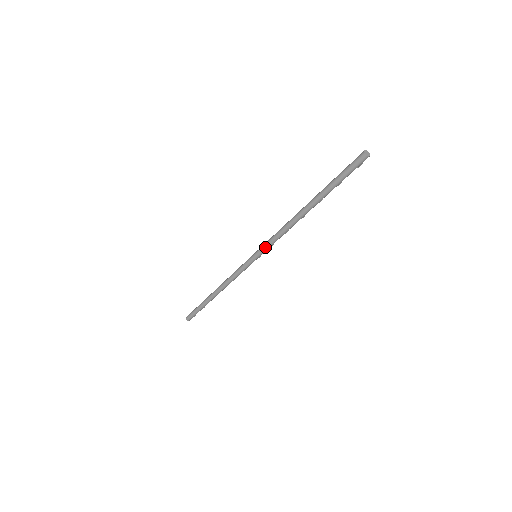
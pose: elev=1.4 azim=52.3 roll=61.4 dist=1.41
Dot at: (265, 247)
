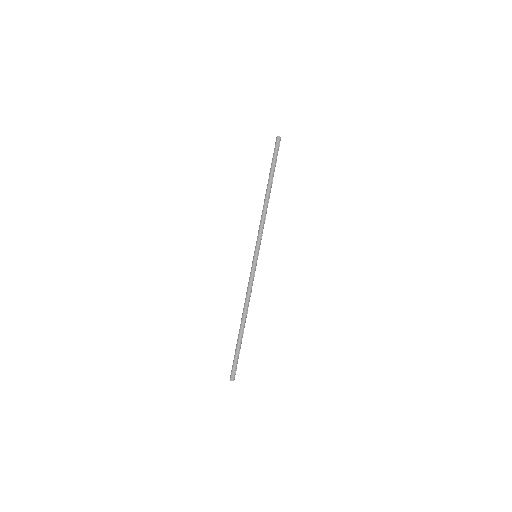
Dot at: (257, 240)
